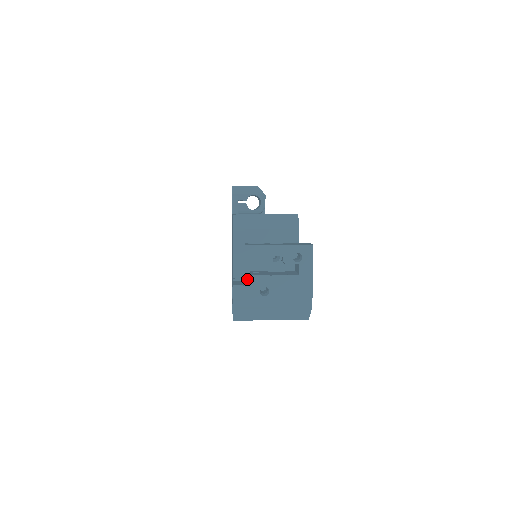
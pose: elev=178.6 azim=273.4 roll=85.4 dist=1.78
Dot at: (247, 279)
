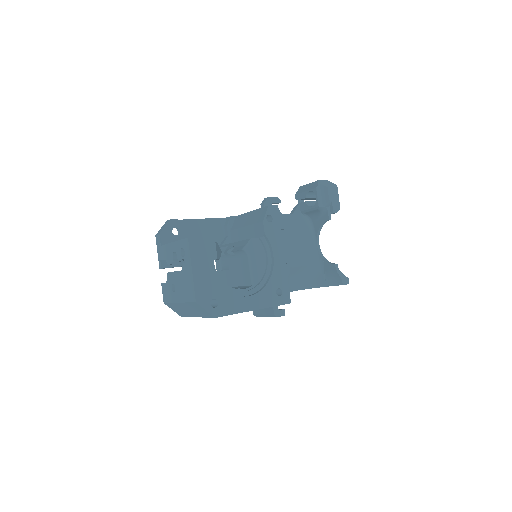
Dot at: occluded
